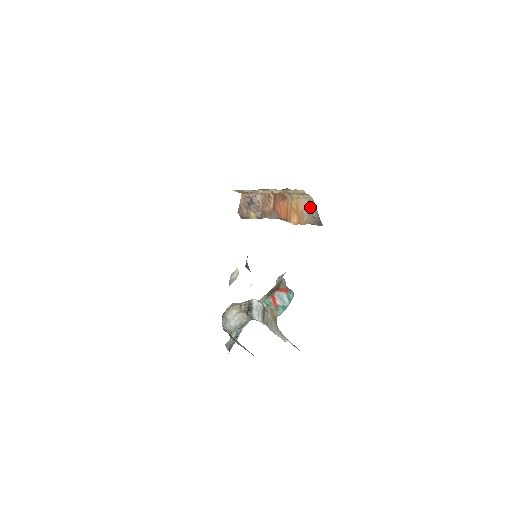
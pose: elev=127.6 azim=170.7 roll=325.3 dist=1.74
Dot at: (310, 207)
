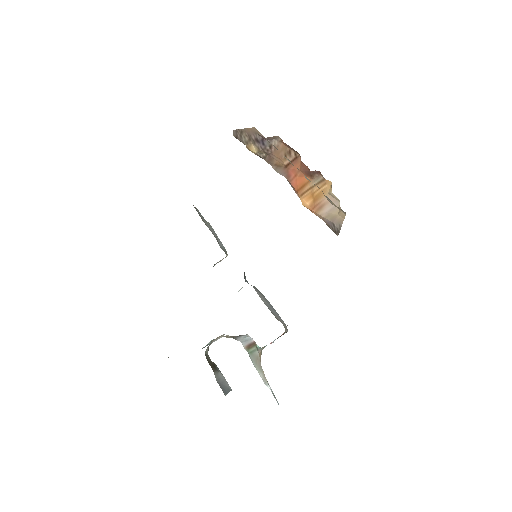
Dot at: (336, 214)
